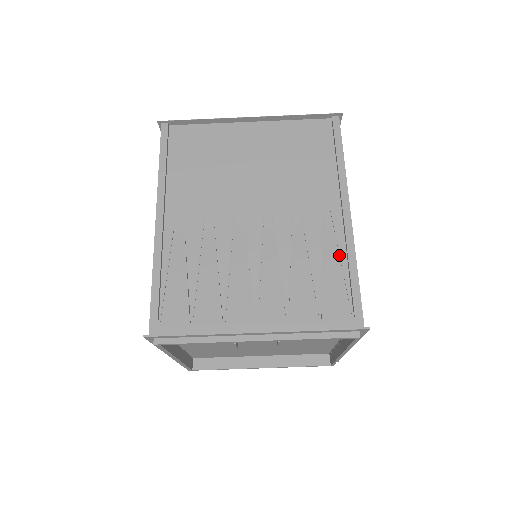
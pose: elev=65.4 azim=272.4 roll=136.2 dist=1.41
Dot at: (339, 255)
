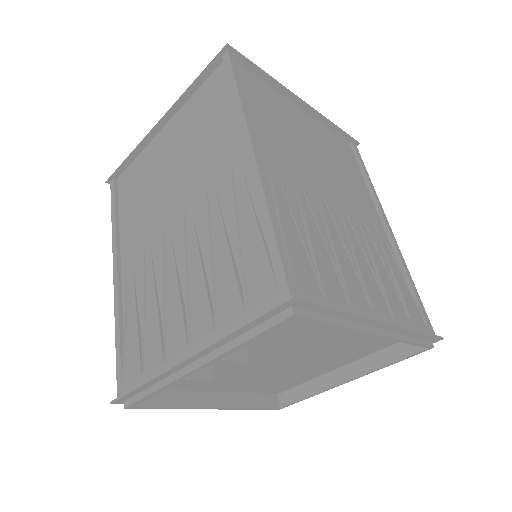
Dot at: (253, 215)
